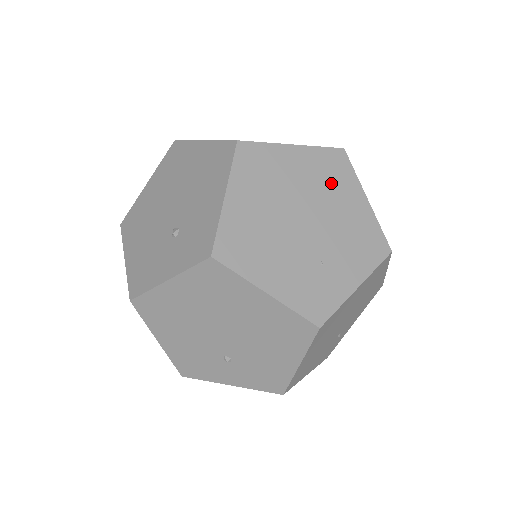
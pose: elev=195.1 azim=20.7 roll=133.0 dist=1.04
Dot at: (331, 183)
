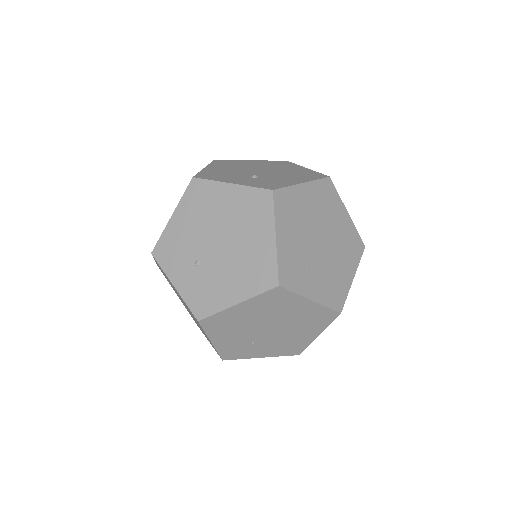
Dot at: (346, 248)
